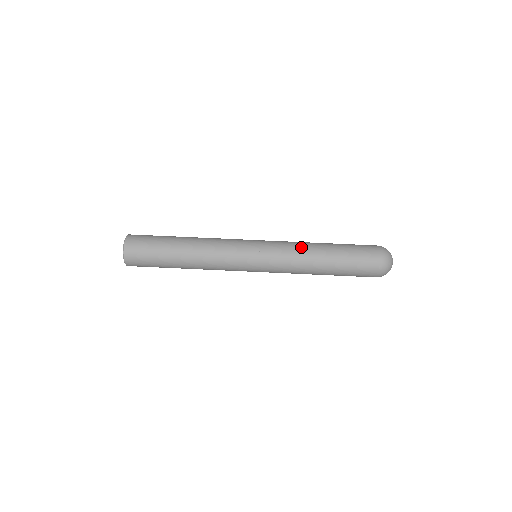
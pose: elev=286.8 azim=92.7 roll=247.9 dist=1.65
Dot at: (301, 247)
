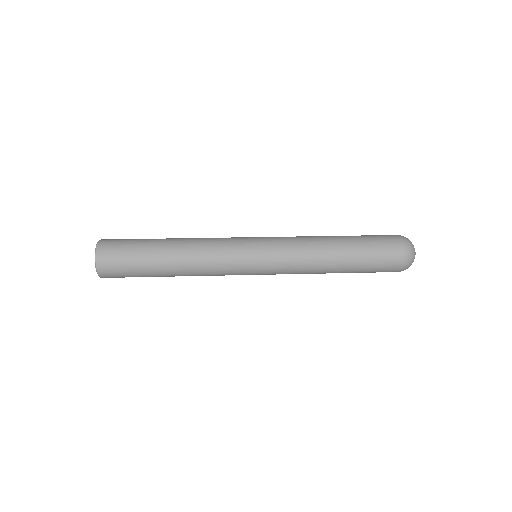
Dot at: (306, 236)
